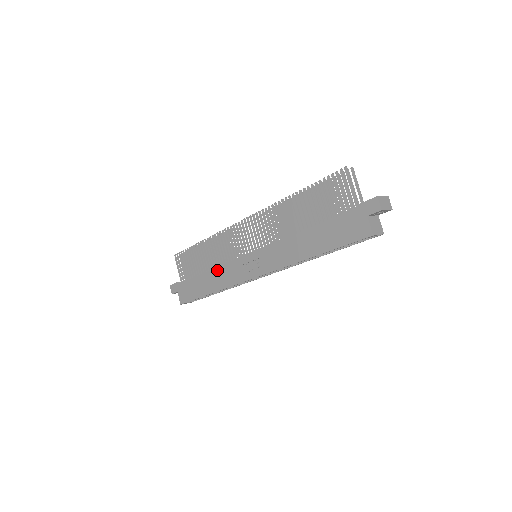
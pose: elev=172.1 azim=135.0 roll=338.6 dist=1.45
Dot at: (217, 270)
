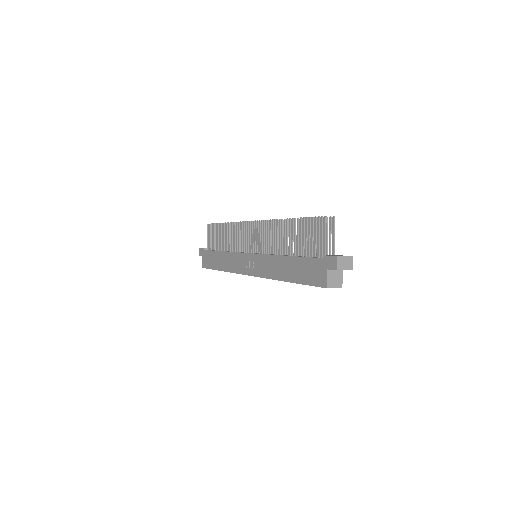
Dot at: (228, 254)
